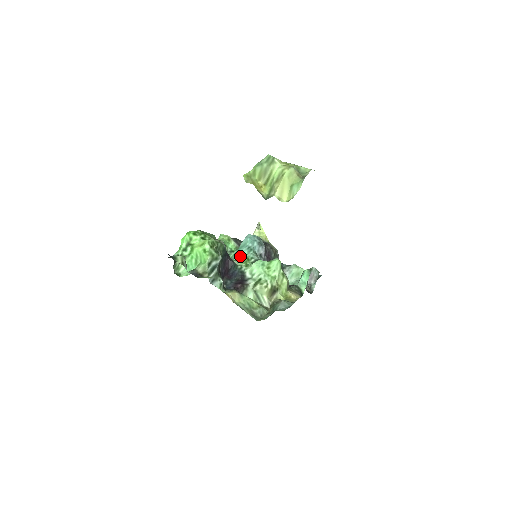
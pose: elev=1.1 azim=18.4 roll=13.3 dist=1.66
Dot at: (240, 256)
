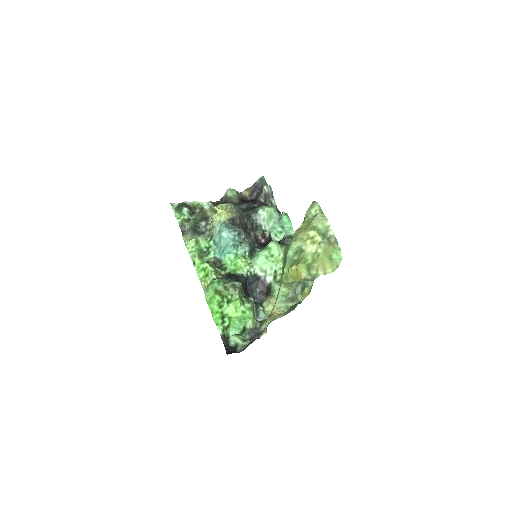
Dot at: (232, 257)
